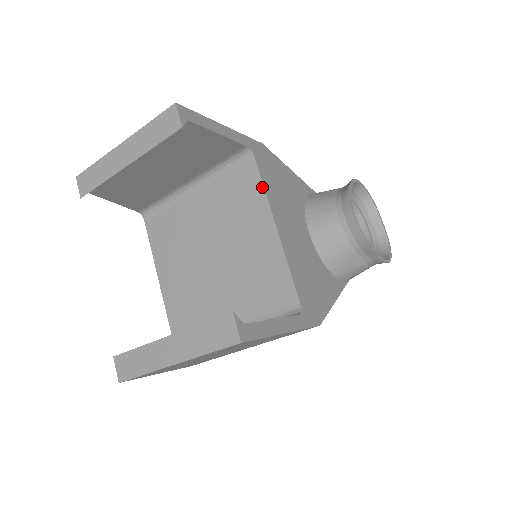
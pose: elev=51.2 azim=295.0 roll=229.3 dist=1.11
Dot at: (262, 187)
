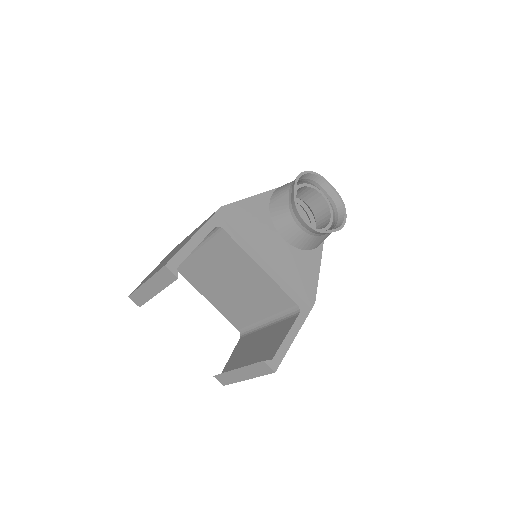
Dot at: (238, 246)
